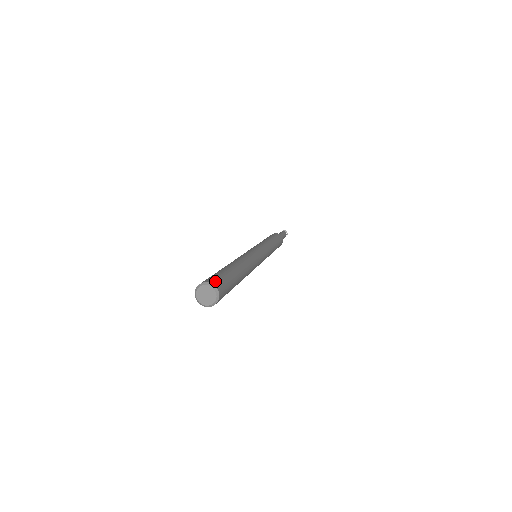
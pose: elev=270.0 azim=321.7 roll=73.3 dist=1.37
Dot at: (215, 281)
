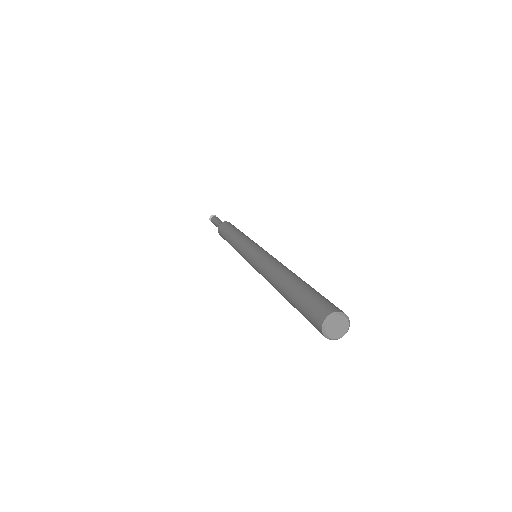
Dot at: (330, 307)
